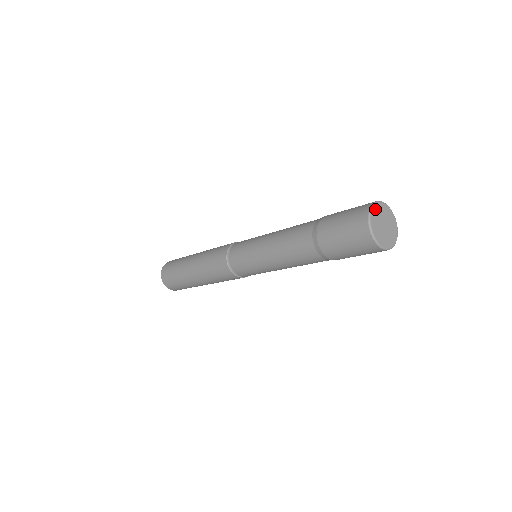
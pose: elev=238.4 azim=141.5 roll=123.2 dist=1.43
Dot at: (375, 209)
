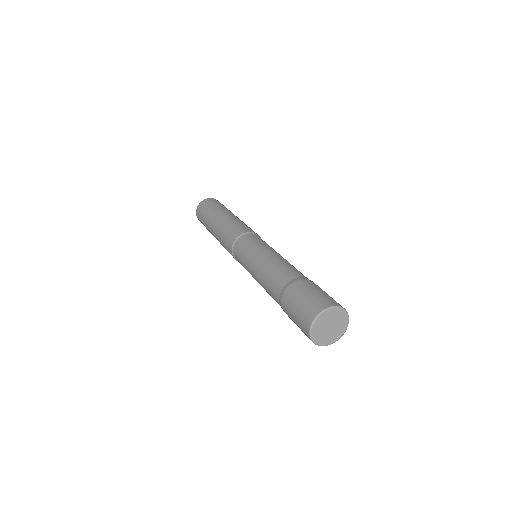
Dot at: (332, 311)
